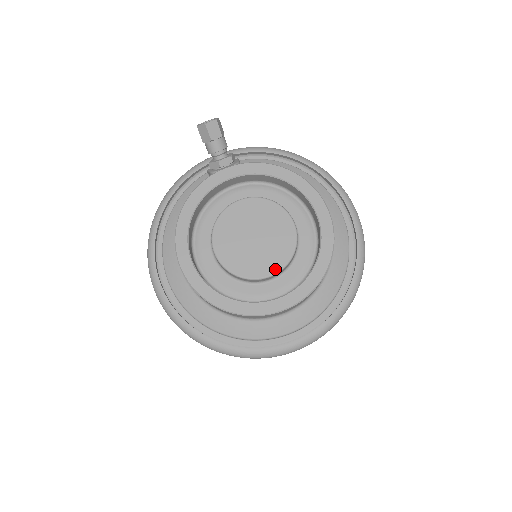
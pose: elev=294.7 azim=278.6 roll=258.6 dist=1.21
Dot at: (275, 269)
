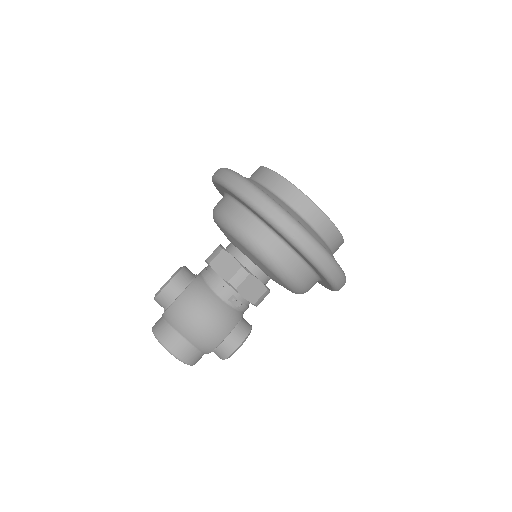
Dot at: occluded
